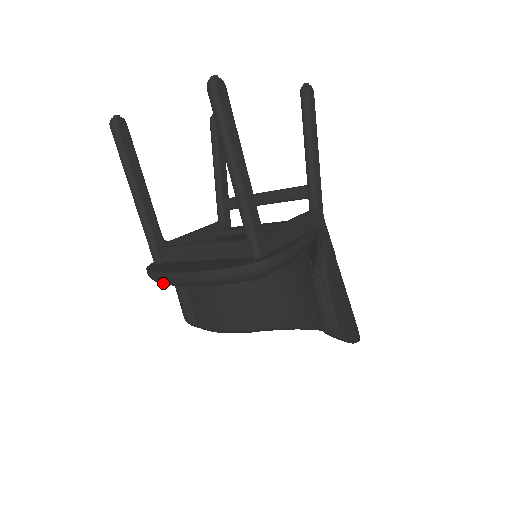
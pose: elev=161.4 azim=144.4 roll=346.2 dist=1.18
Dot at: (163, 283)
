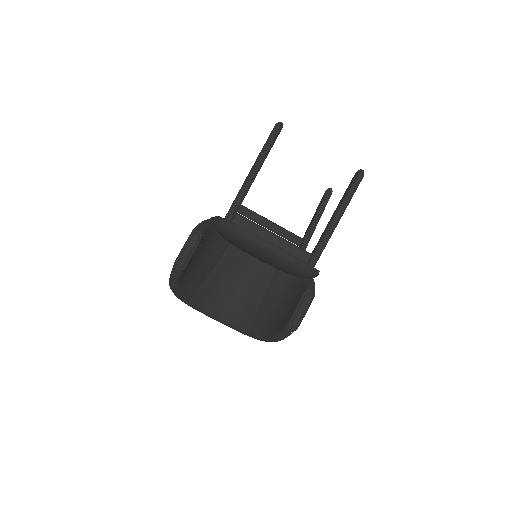
Dot at: (244, 239)
